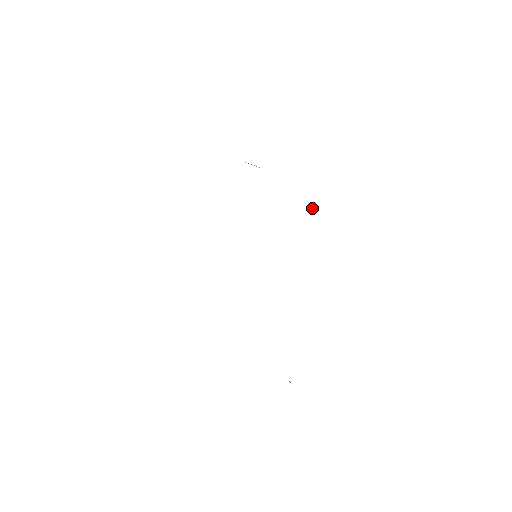
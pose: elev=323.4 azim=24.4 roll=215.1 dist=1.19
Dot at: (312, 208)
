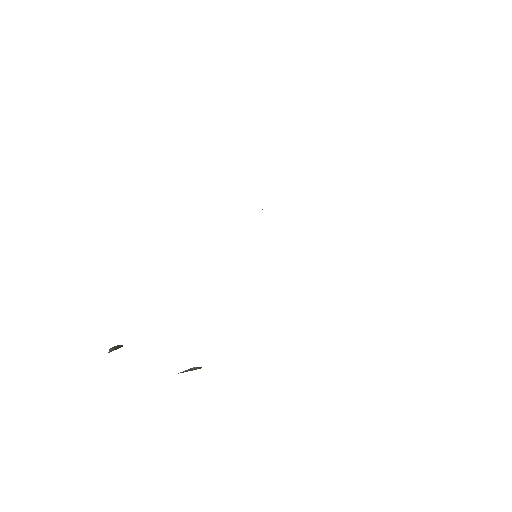
Dot at: occluded
